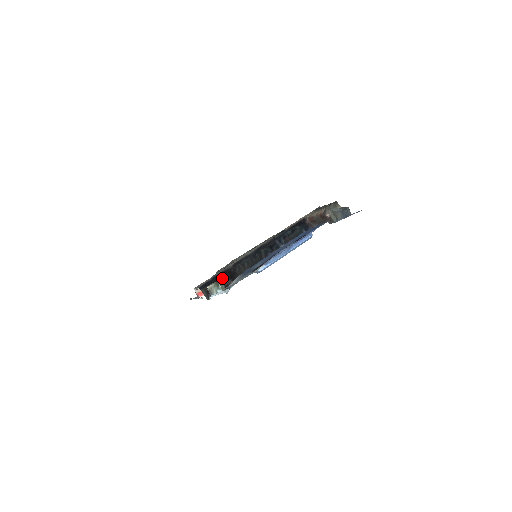
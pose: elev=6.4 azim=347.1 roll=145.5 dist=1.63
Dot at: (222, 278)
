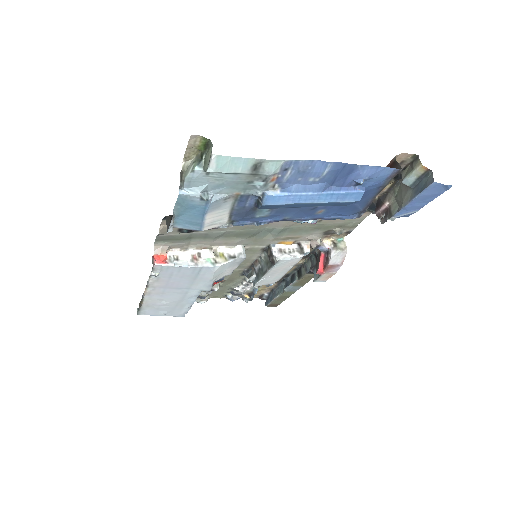
Dot at: occluded
